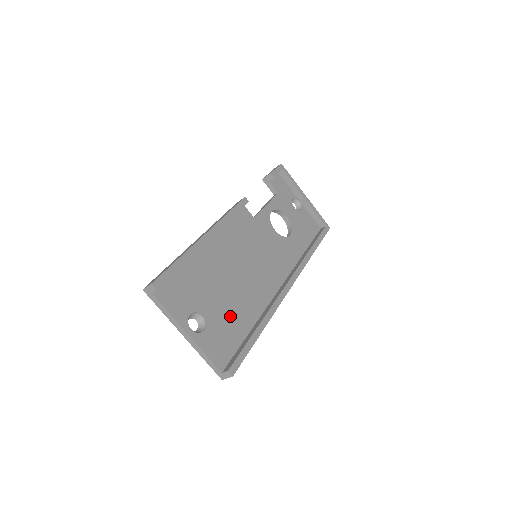
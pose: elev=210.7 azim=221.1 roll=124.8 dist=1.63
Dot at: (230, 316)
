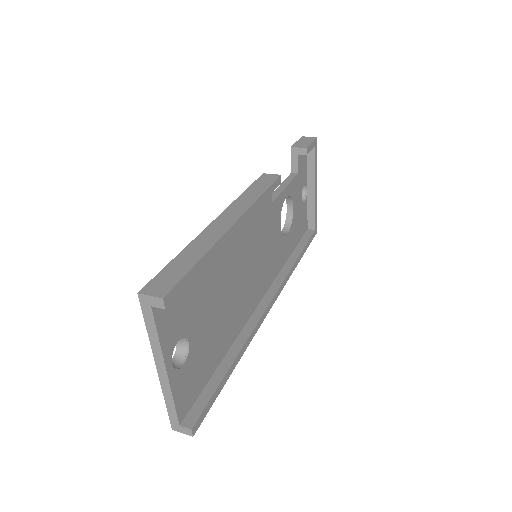
Dot at: (212, 342)
